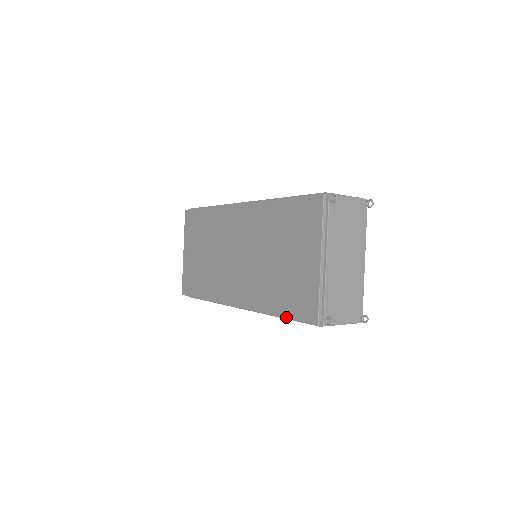
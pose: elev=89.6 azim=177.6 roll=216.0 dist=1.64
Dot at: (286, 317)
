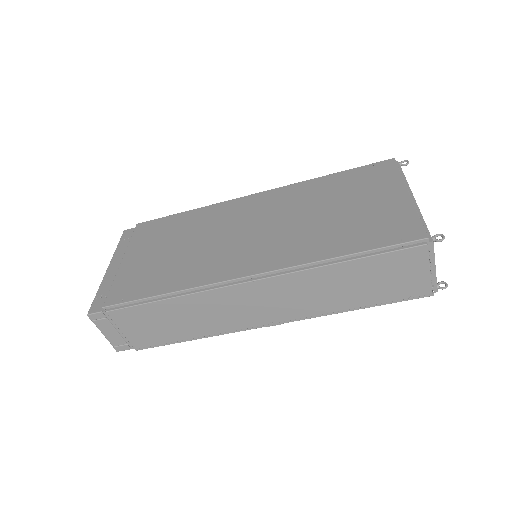
Dot at: (365, 250)
